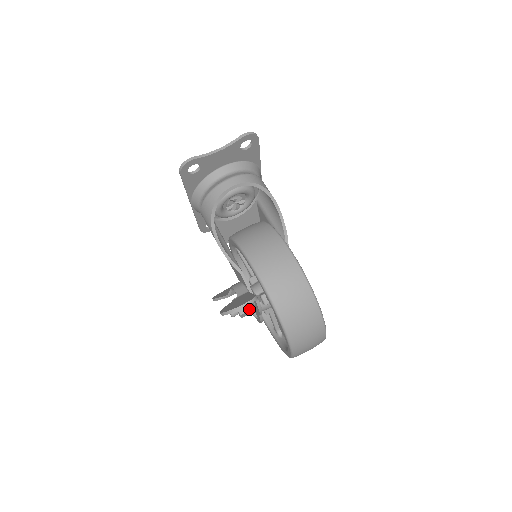
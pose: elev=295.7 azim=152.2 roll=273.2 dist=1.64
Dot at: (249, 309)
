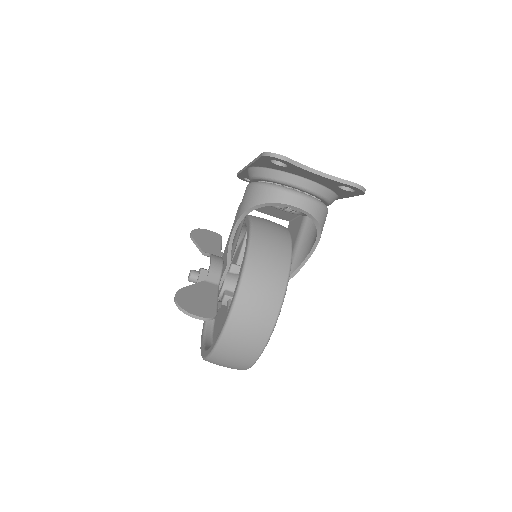
Dot at: occluded
